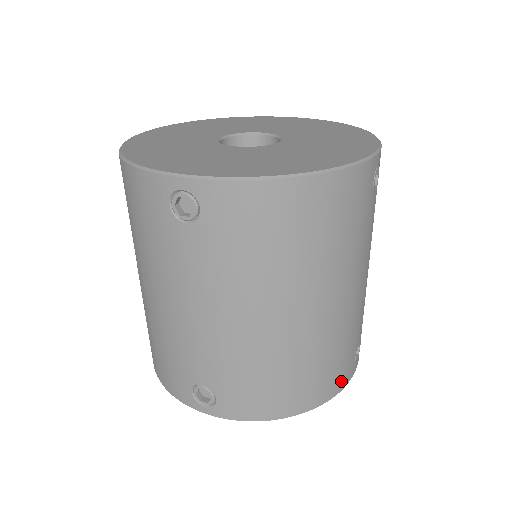
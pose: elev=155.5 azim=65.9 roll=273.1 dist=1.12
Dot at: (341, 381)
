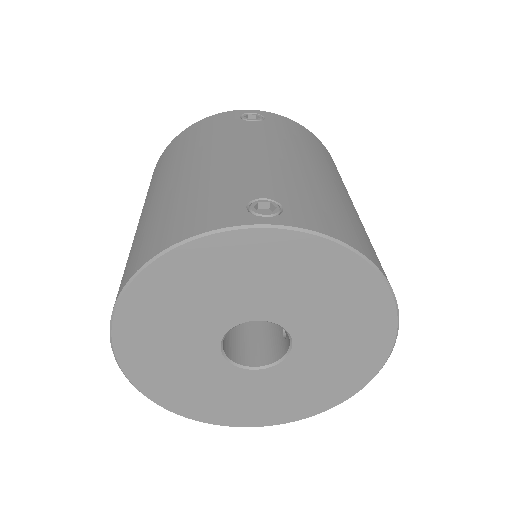
Dot at: occluded
